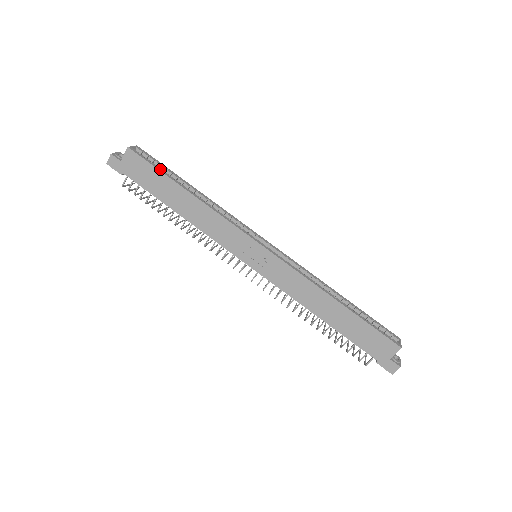
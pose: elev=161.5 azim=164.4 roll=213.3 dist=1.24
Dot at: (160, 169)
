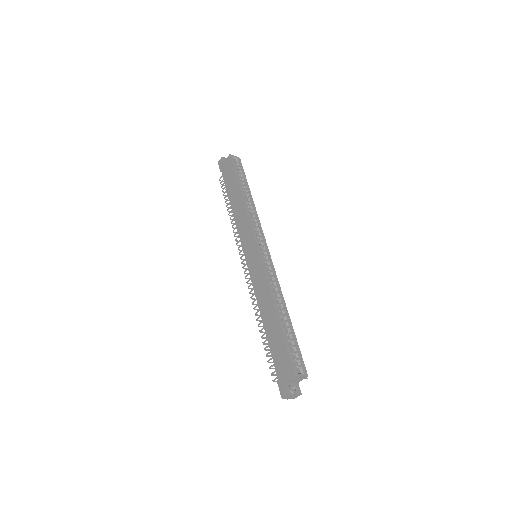
Dot at: (237, 173)
